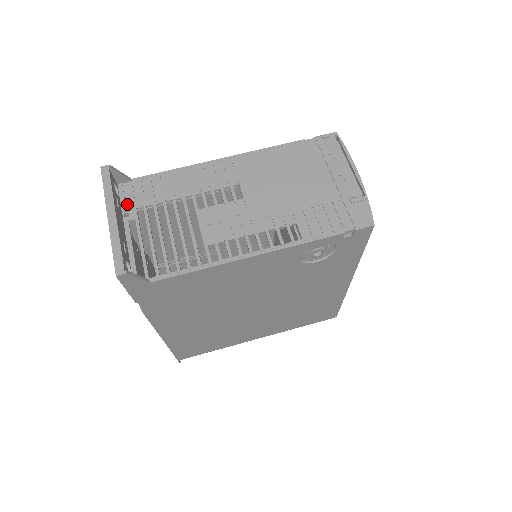
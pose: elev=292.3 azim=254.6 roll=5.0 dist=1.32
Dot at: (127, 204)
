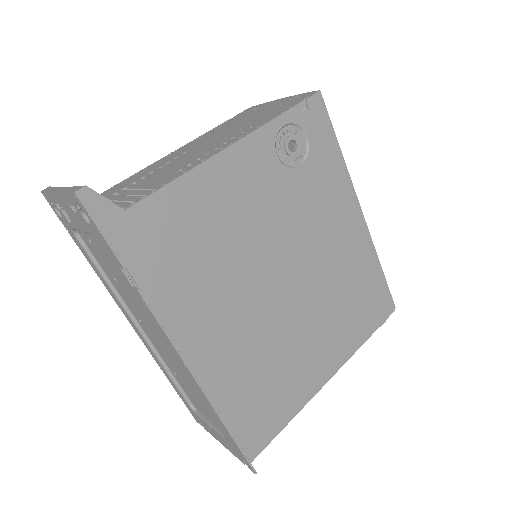
Dot at: occluded
